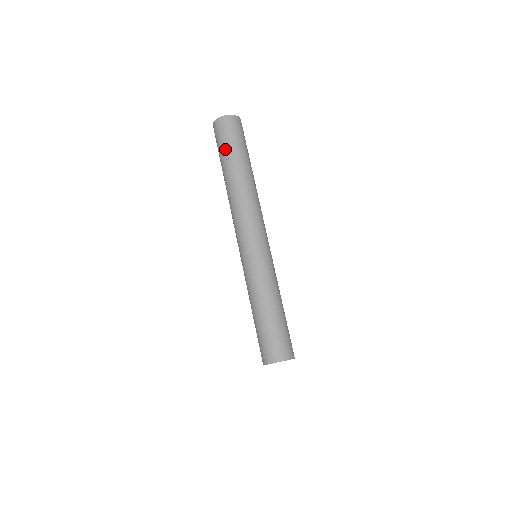
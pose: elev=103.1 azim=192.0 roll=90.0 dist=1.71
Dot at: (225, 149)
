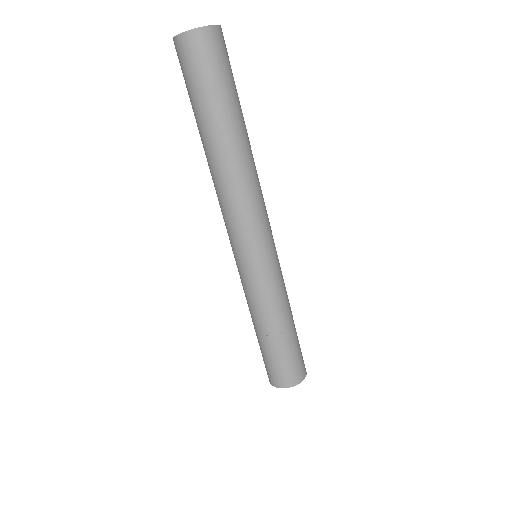
Dot at: (198, 97)
